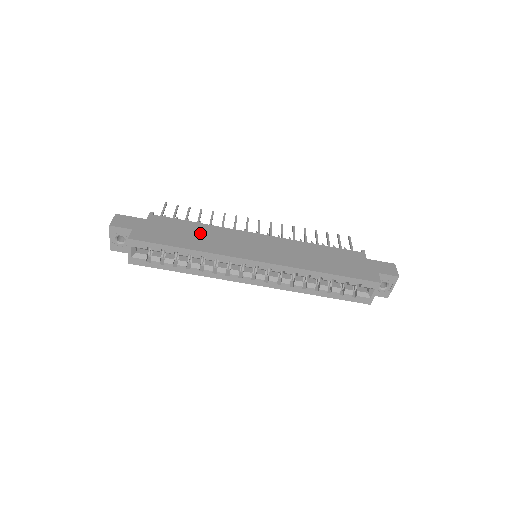
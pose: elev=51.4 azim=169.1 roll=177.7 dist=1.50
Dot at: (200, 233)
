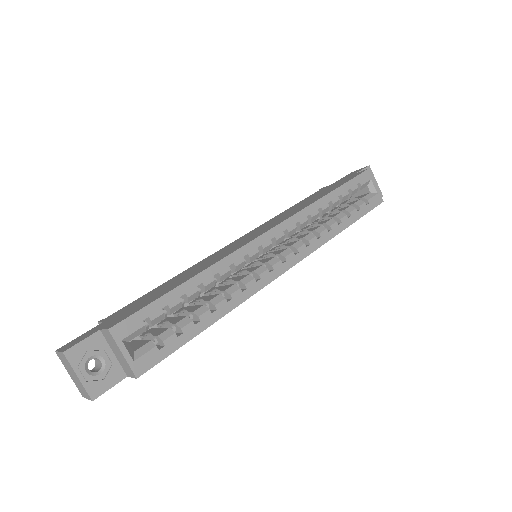
Dot at: (181, 276)
